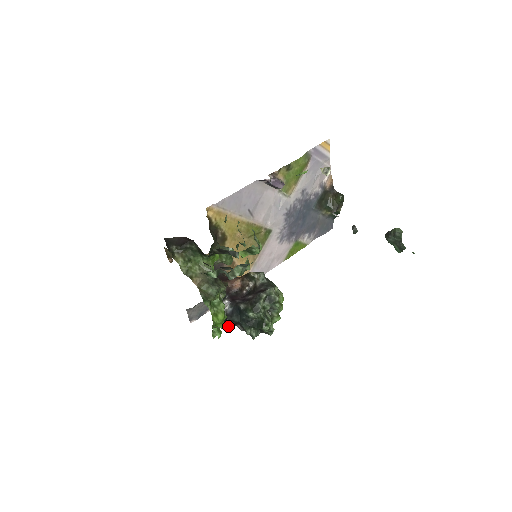
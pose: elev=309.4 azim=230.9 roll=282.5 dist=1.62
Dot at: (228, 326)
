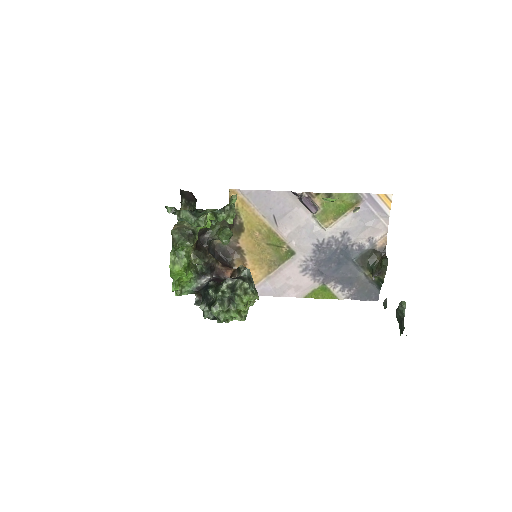
Dot at: (198, 300)
